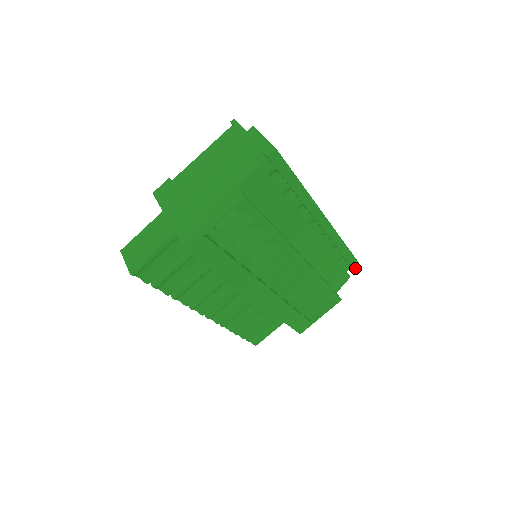
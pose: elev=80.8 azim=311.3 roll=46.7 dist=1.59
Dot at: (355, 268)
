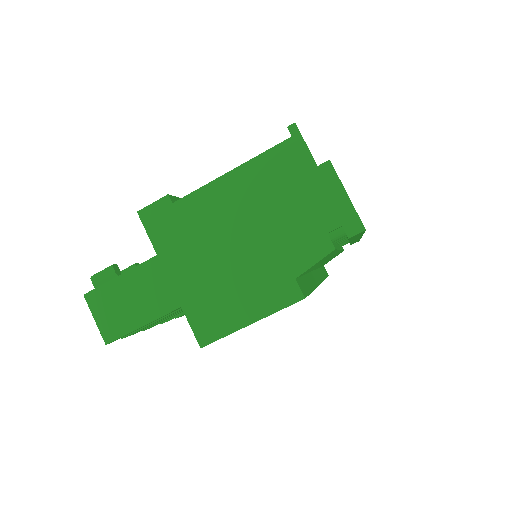
Dot at: occluded
